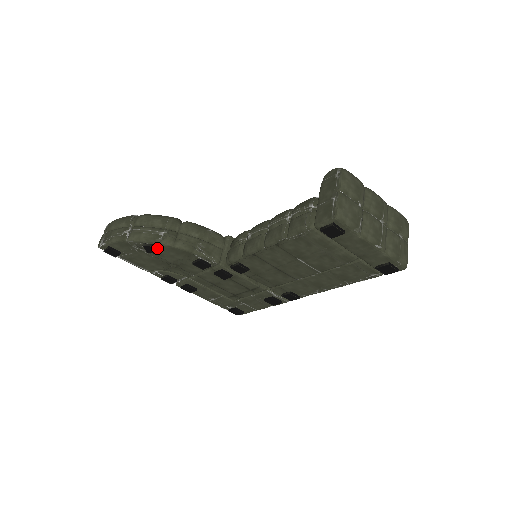
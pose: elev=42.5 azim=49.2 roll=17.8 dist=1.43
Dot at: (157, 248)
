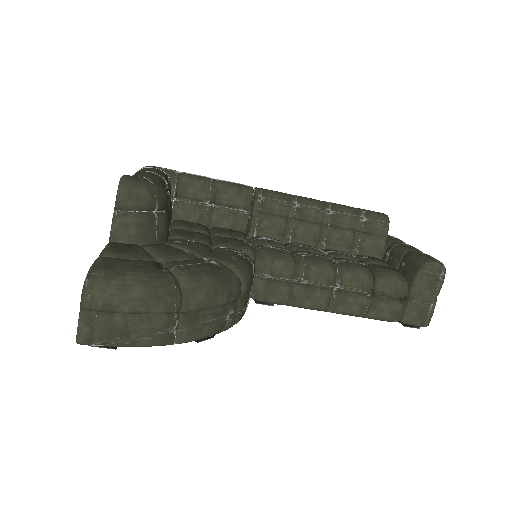
Dot at: occluded
